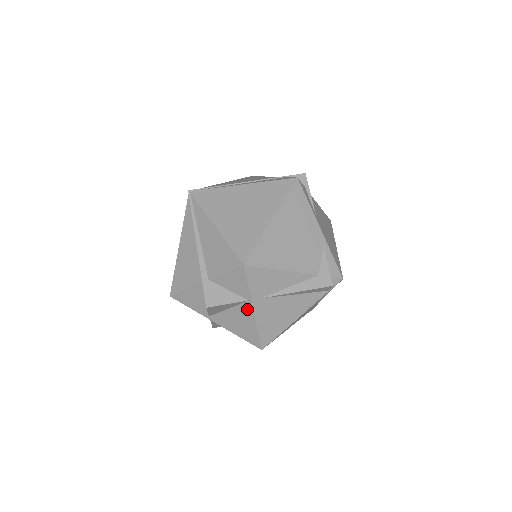
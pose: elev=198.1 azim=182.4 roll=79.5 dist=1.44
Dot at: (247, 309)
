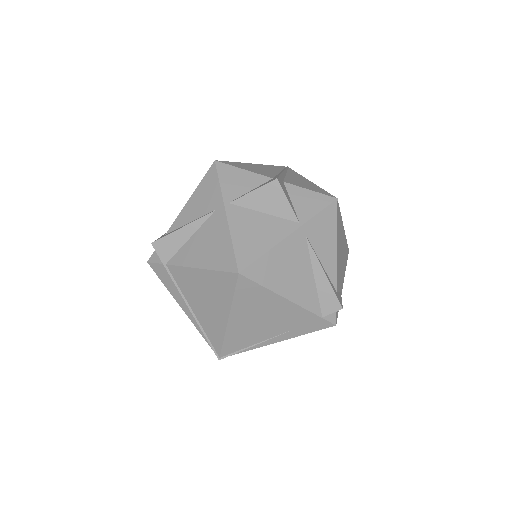
Dot at: (286, 228)
